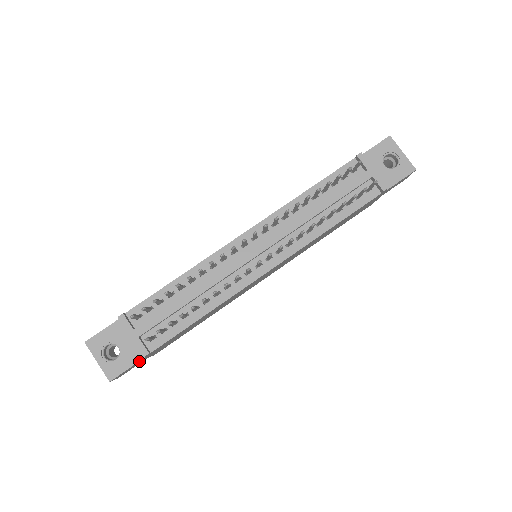
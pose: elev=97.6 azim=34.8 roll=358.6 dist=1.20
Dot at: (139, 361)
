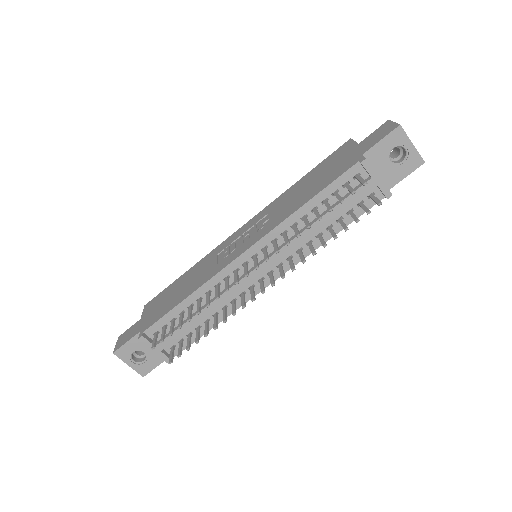
Dot at: occluded
